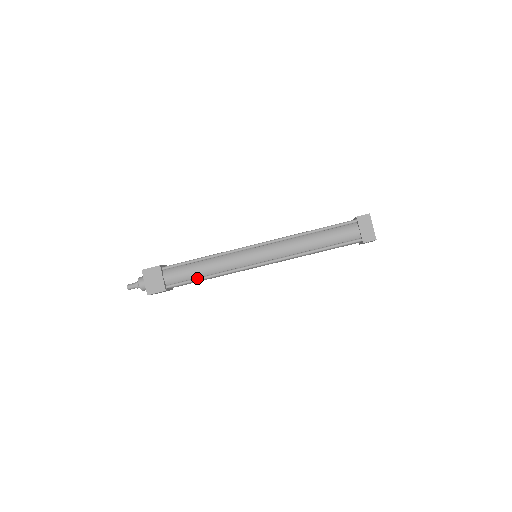
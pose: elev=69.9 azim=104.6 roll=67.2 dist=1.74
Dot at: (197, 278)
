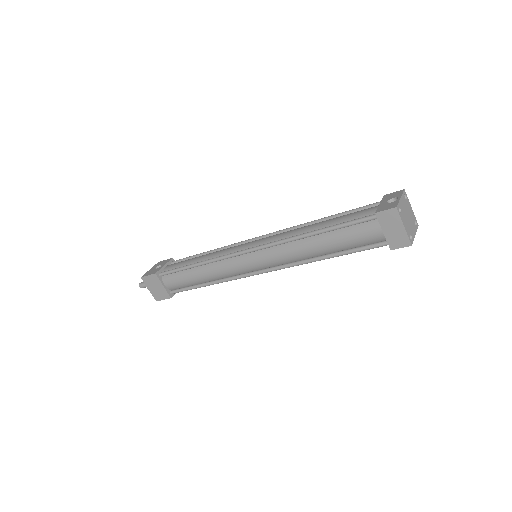
Dot at: (196, 286)
